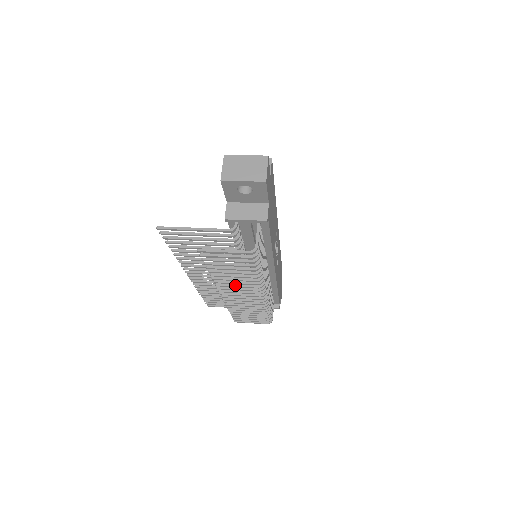
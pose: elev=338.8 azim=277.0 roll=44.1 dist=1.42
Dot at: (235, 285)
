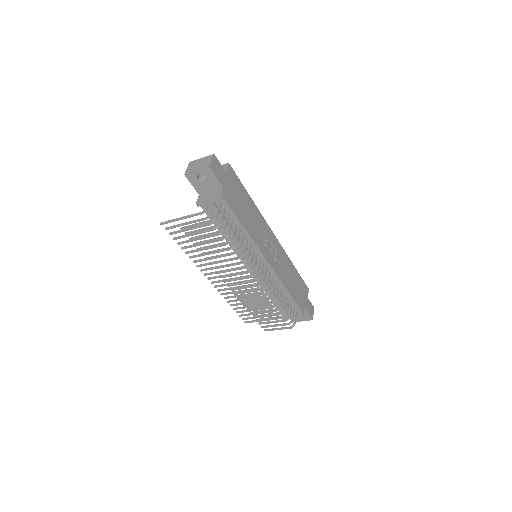
Dot at: (230, 269)
